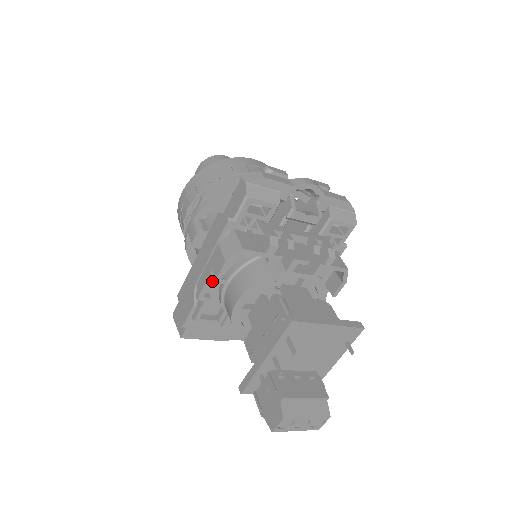
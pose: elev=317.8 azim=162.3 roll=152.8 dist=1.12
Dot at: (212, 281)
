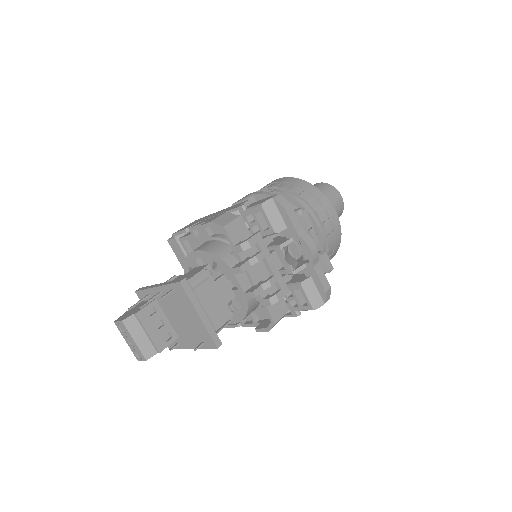
Dot at: occluded
